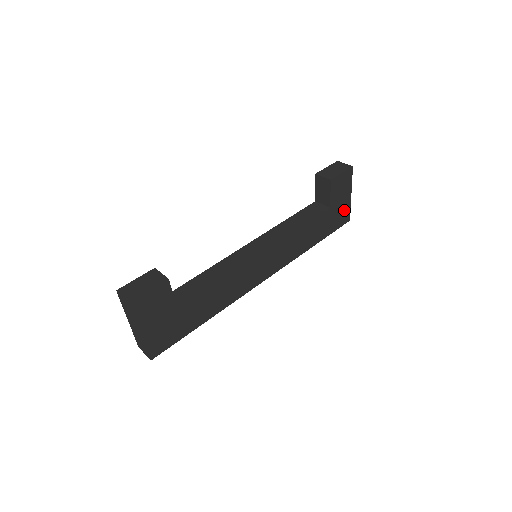
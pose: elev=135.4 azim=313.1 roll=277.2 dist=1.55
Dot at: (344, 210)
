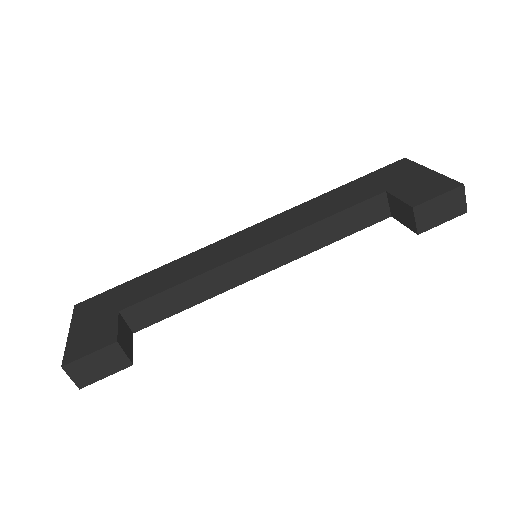
Dot at: occluded
